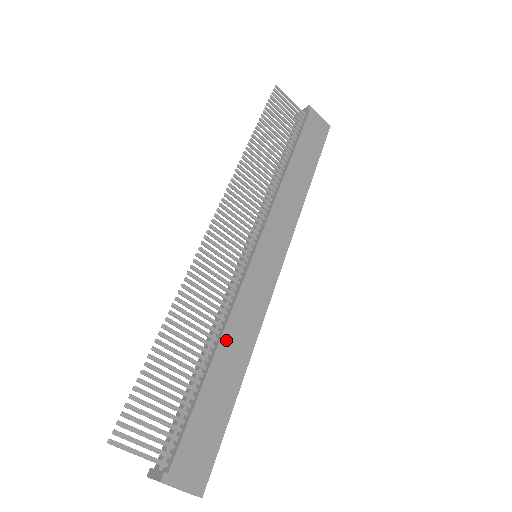
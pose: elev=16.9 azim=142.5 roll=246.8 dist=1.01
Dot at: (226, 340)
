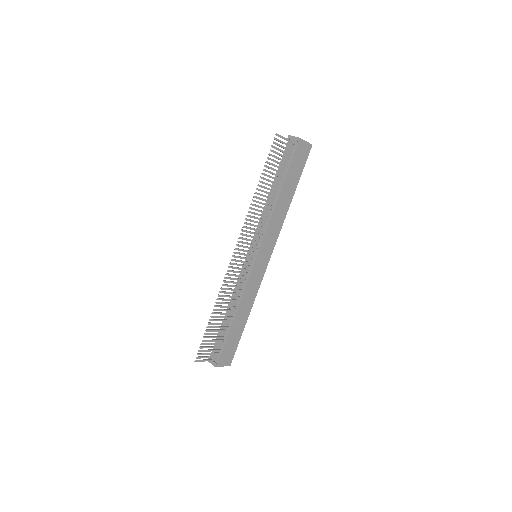
Dot at: (240, 307)
